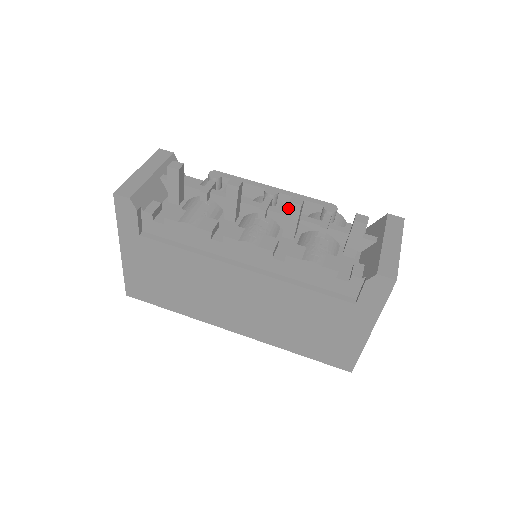
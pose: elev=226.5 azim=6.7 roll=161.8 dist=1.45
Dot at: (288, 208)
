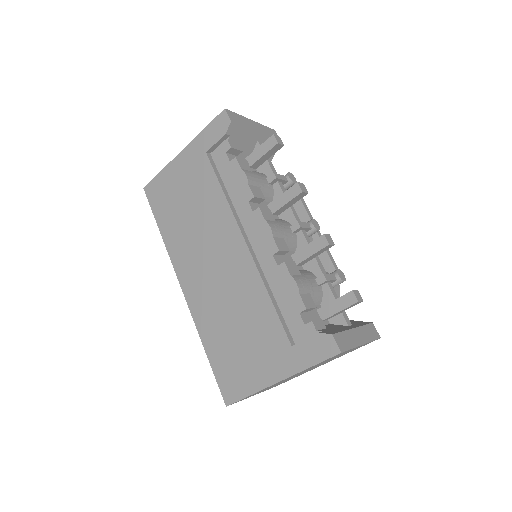
Dot at: (318, 238)
